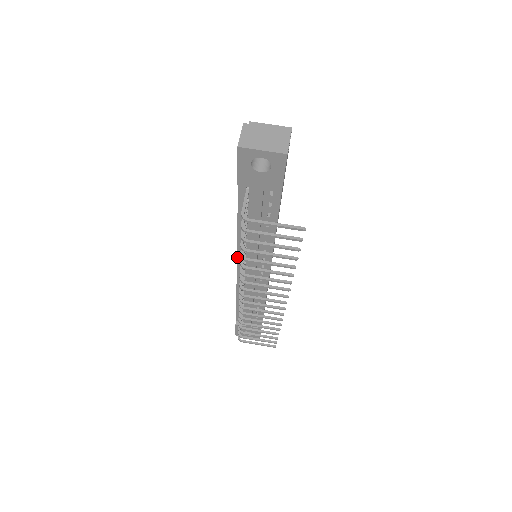
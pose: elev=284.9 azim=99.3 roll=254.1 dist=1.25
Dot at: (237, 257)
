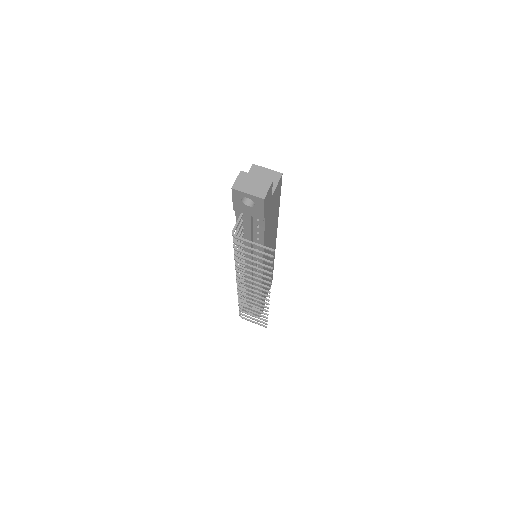
Dot at: occluded
